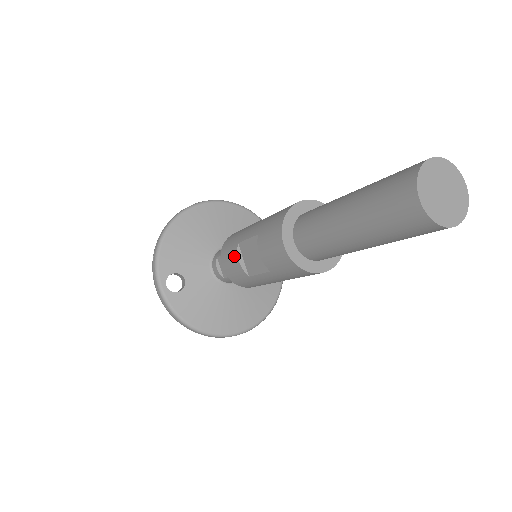
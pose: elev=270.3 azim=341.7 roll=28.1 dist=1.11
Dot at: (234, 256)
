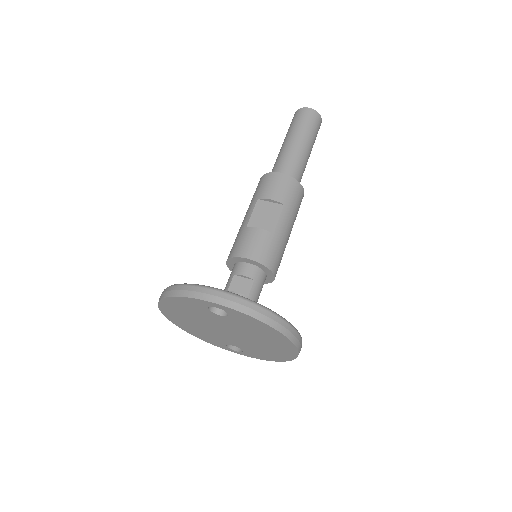
Dot at: (252, 232)
